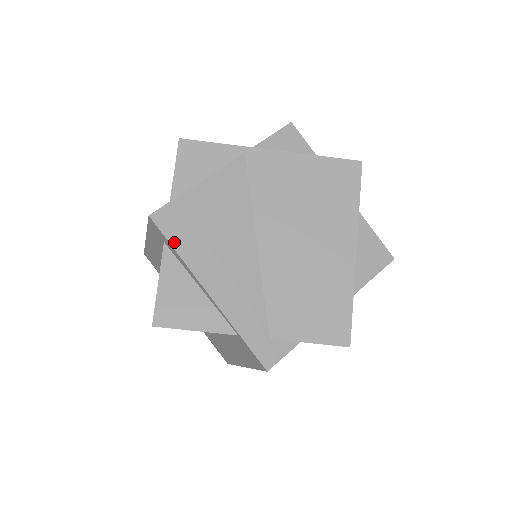
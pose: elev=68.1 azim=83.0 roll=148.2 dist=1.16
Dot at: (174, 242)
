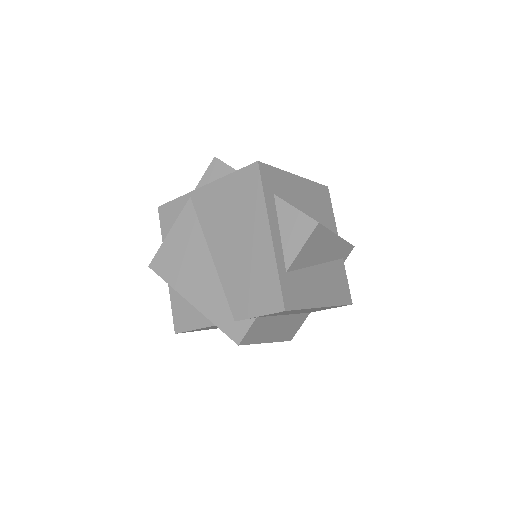
Dot at: (164, 277)
